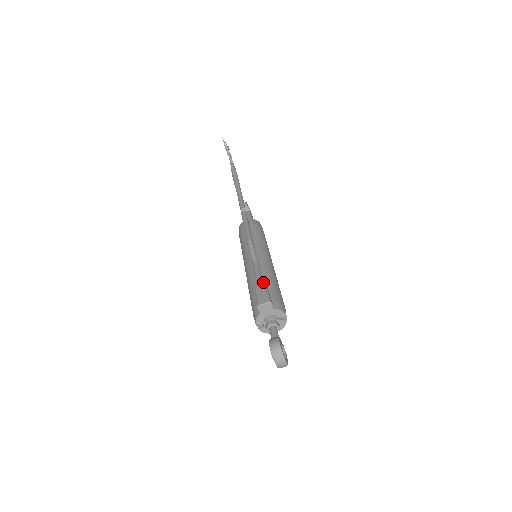
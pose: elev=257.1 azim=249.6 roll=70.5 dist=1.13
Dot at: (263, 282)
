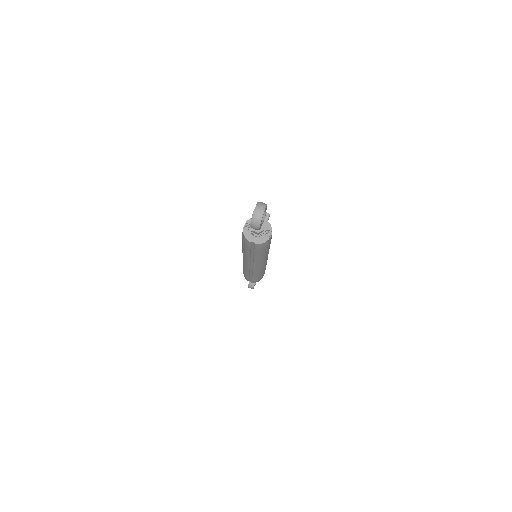
Dot at: occluded
